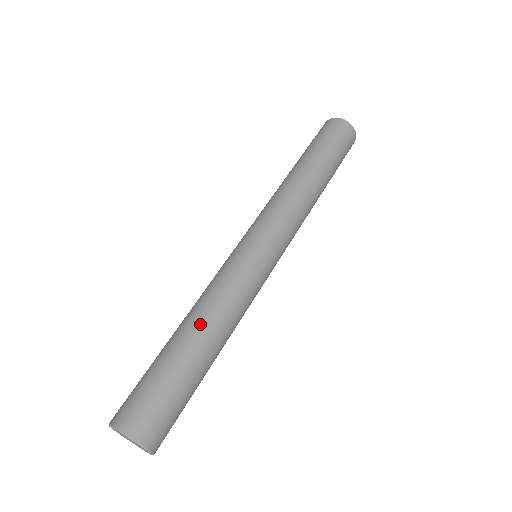
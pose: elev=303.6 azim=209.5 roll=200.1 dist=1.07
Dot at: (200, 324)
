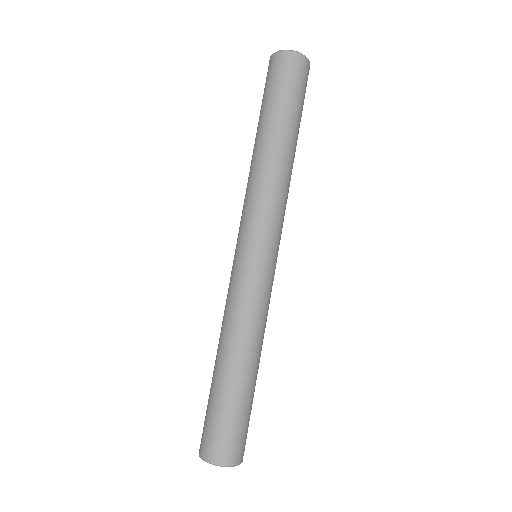
Dot at: (241, 355)
